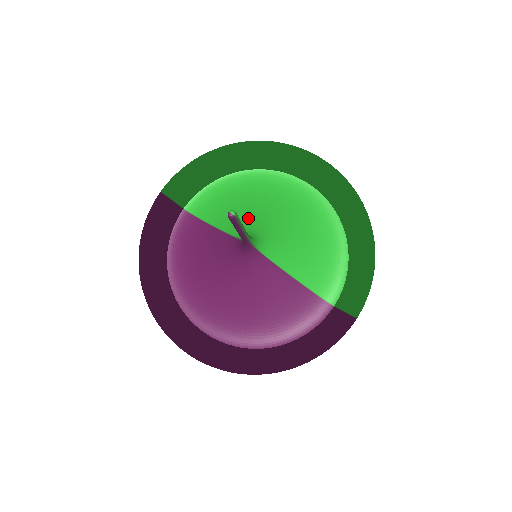
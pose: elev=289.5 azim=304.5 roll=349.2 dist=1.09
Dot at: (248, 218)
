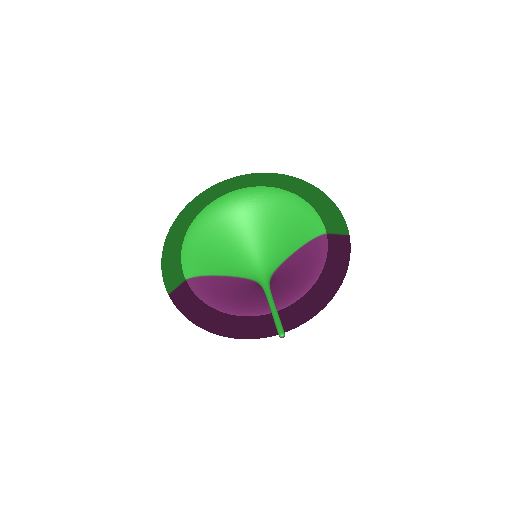
Dot at: (237, 258)
